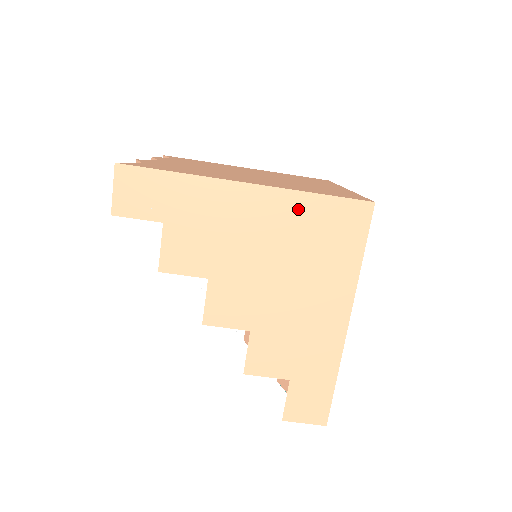
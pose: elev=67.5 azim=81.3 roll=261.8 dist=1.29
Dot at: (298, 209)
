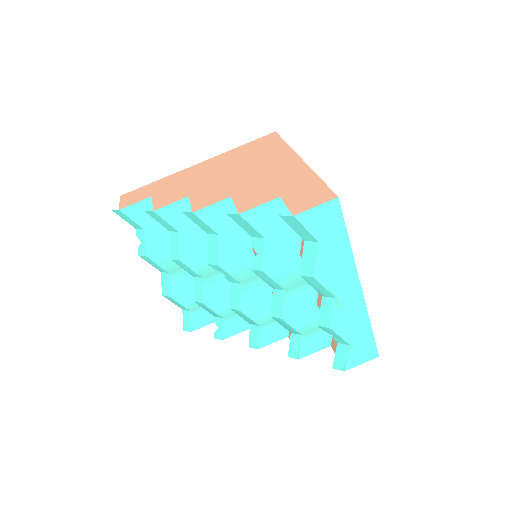
Dot at: (232, 154)
